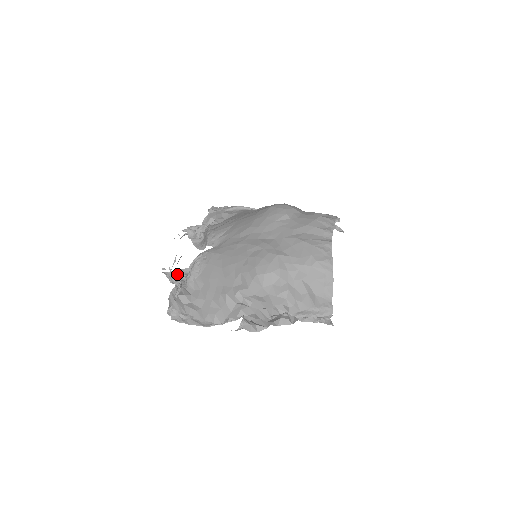
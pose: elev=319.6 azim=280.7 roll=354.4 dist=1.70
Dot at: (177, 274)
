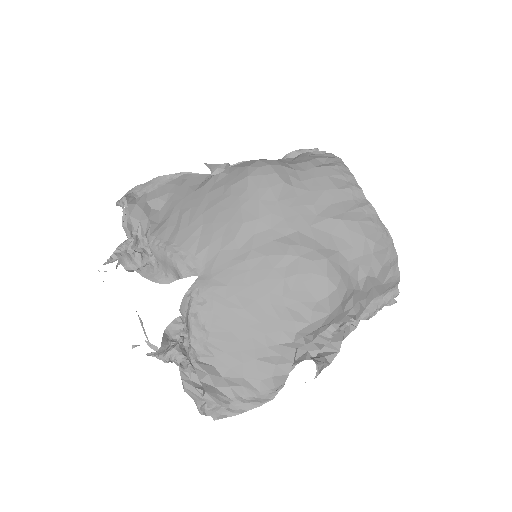
Dot at: (168, 345)
